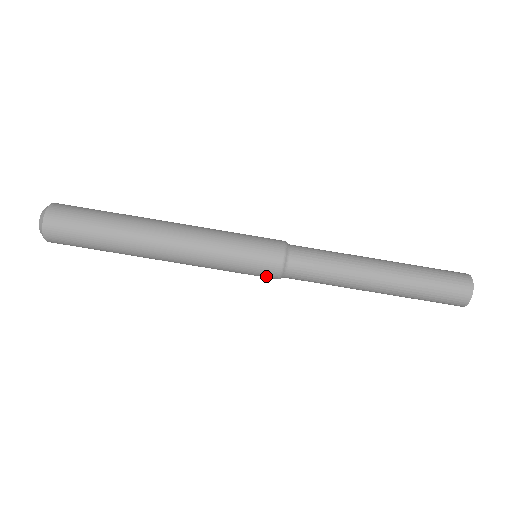
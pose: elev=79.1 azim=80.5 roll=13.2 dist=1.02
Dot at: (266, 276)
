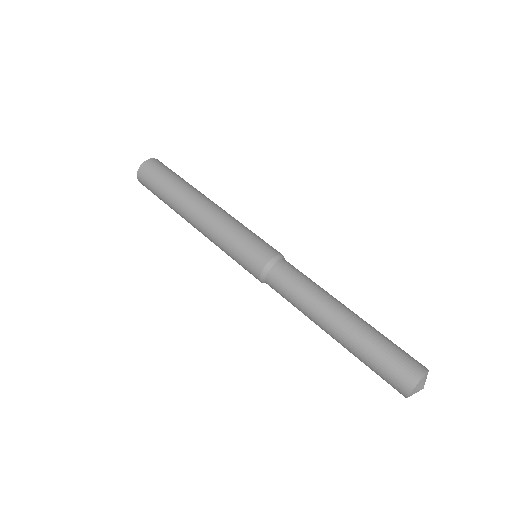
Dot at: (256, 260)
